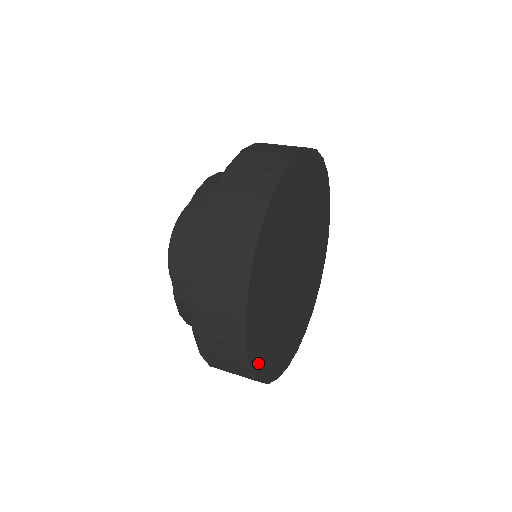
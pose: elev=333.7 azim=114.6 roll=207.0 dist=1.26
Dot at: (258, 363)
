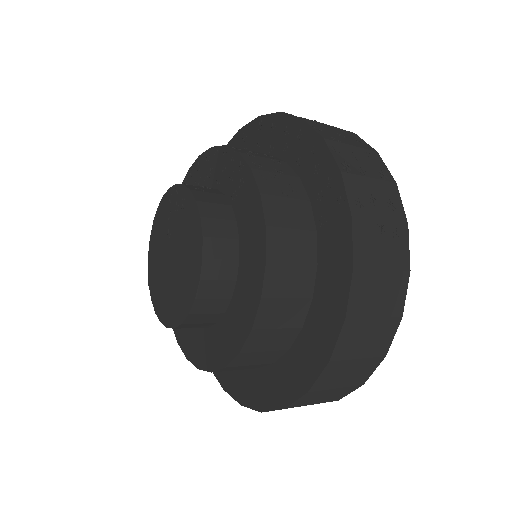
Dot at: occluded
